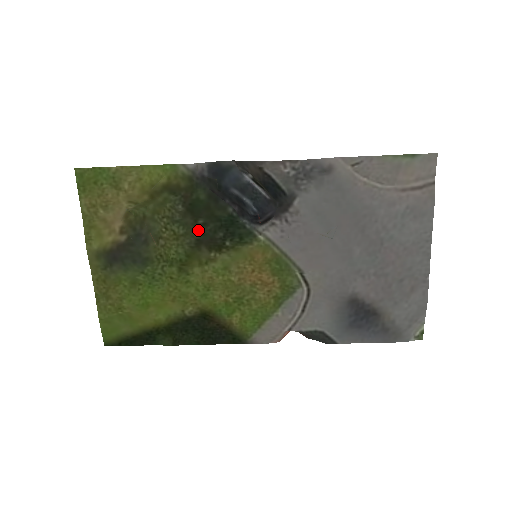
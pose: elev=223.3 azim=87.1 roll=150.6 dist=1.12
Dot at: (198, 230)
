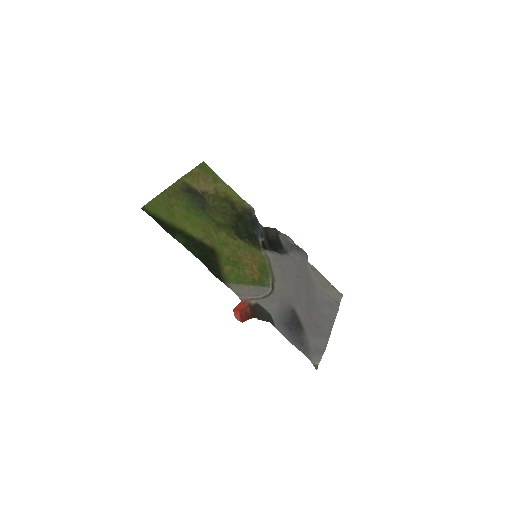
Dot at: (236, 225)
